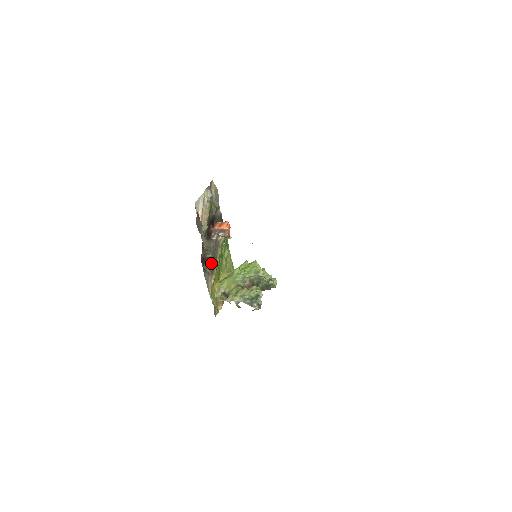
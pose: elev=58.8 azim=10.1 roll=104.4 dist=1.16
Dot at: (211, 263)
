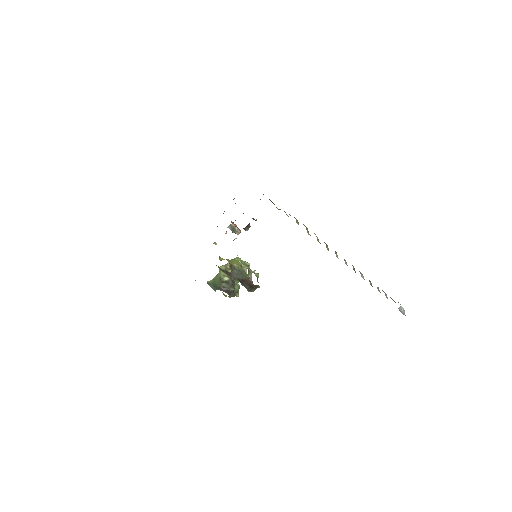
Dot at: occluded
